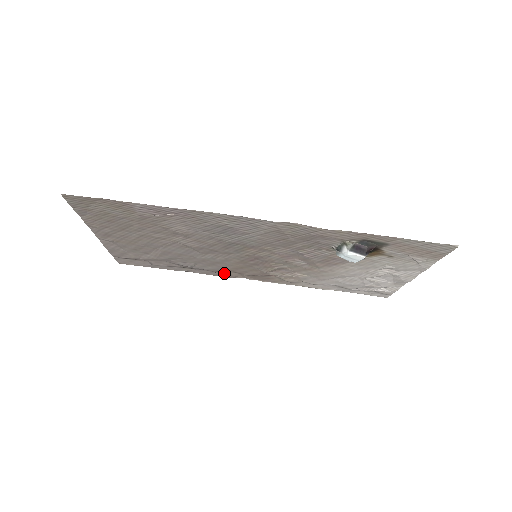
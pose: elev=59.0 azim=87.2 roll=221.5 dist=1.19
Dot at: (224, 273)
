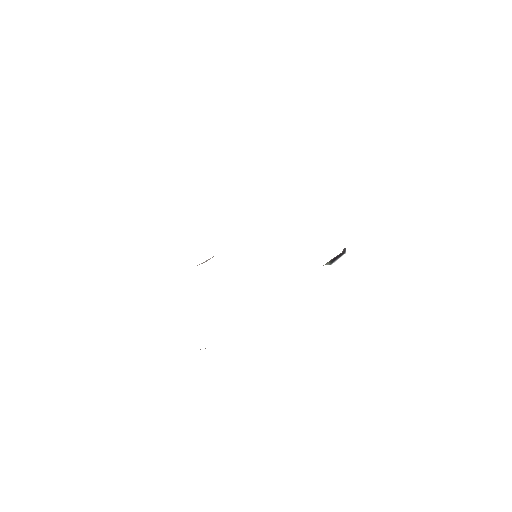
Dot at: occluded
